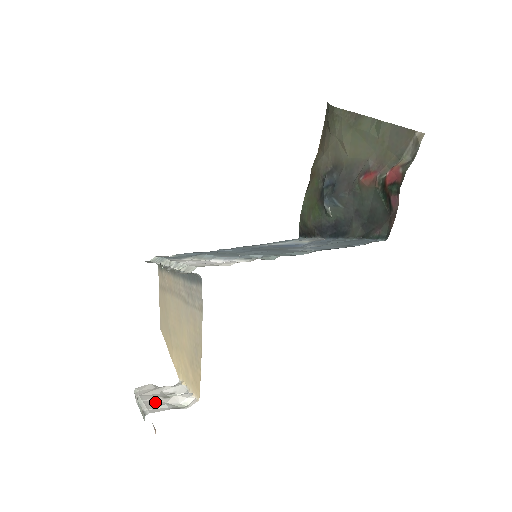
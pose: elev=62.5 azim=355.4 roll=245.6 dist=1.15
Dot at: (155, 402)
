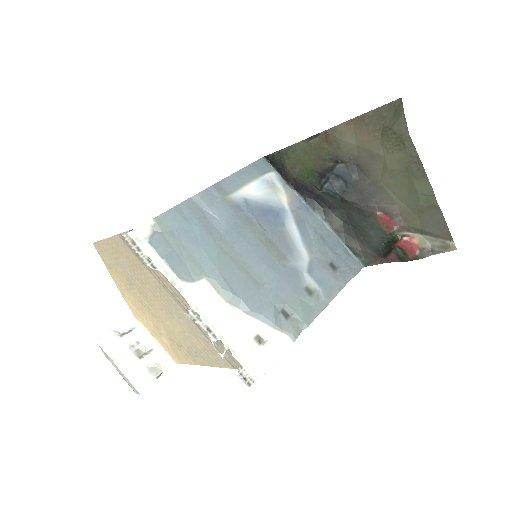
Dot at: (136, 368)
